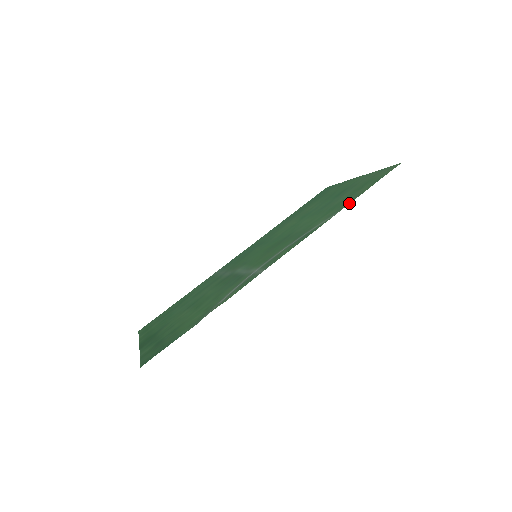
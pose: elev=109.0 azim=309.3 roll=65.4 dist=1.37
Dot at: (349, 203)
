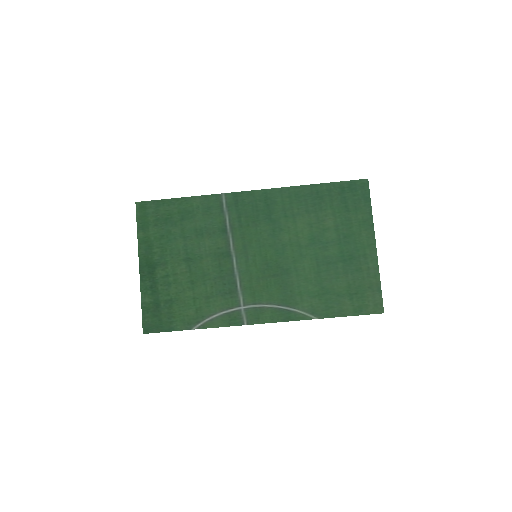
Dot at: (329, 317)
